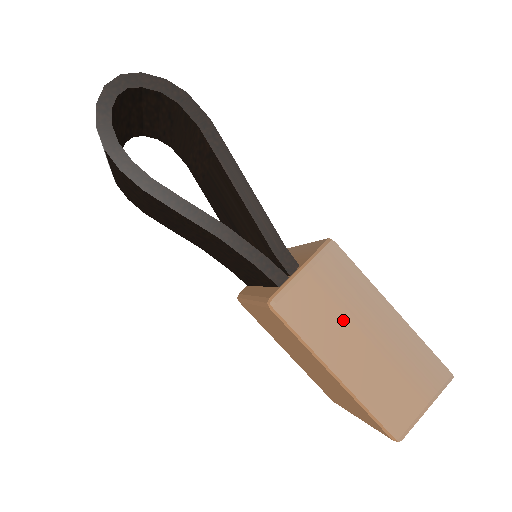
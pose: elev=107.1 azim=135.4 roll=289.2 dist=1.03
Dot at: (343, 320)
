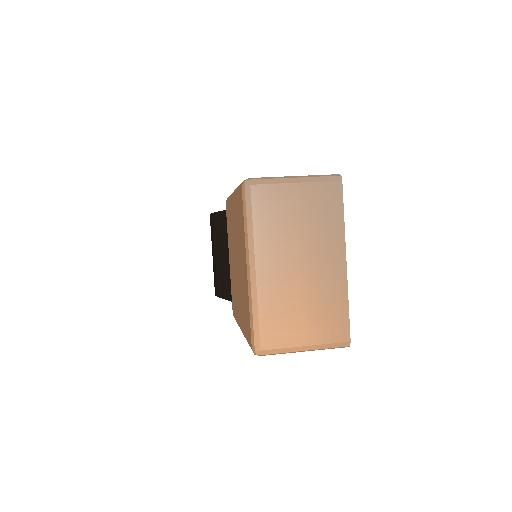
Dot at: occluded
